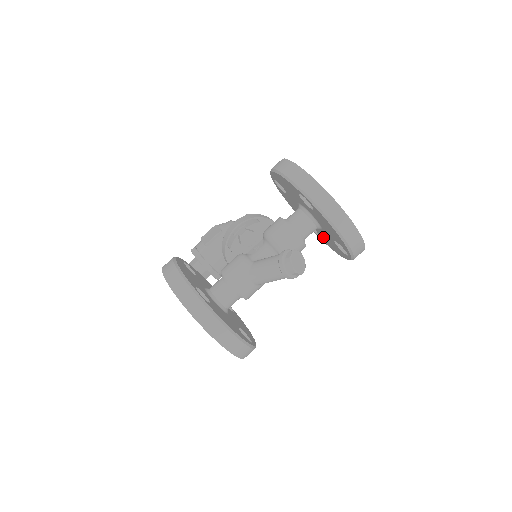
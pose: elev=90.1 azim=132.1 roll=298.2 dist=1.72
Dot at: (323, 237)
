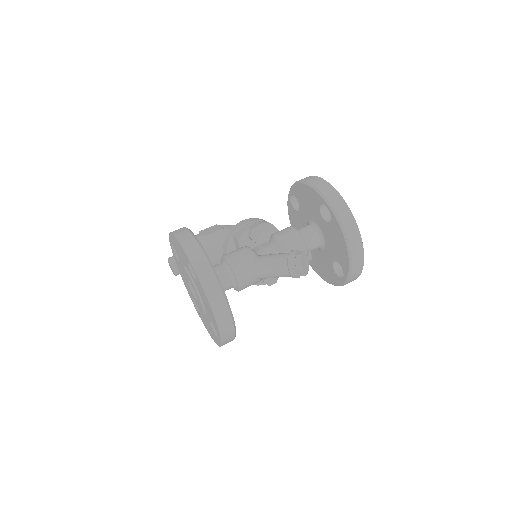
Dot at: (317, 261)
